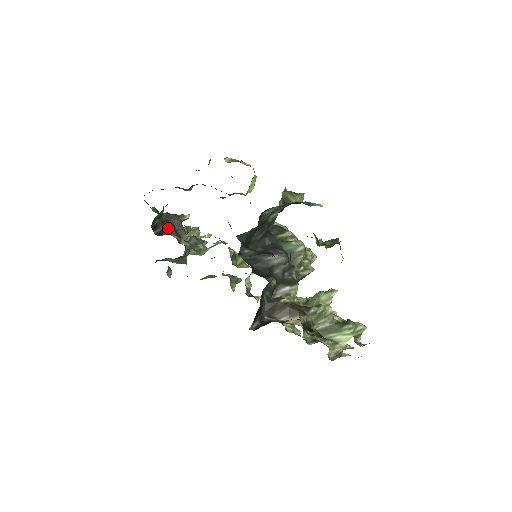
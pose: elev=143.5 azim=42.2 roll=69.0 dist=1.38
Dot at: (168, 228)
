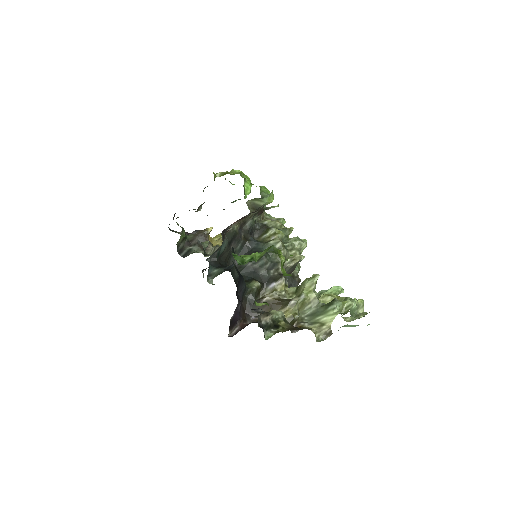
Dot at: (193, 247)
